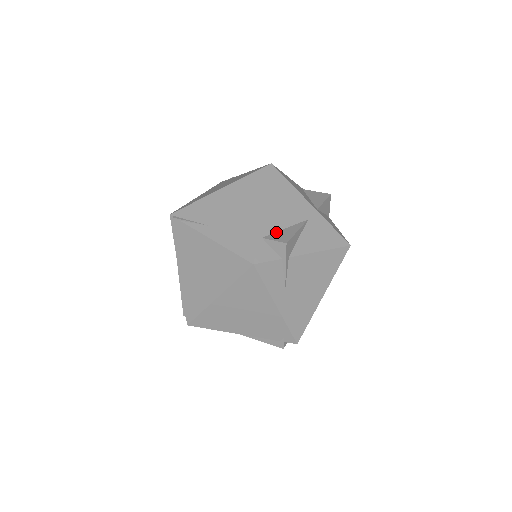
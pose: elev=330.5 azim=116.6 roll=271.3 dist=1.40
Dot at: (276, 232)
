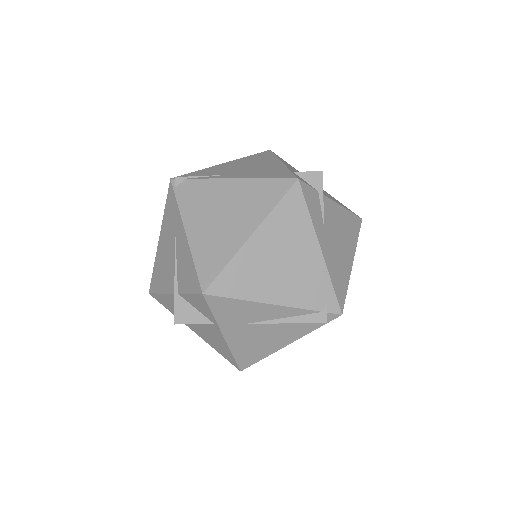
Dot at: occluded
